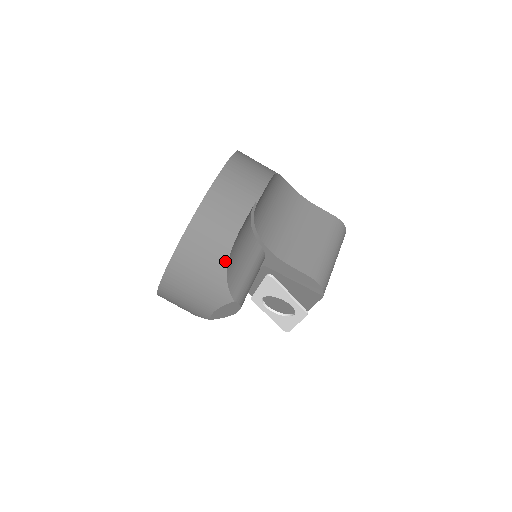
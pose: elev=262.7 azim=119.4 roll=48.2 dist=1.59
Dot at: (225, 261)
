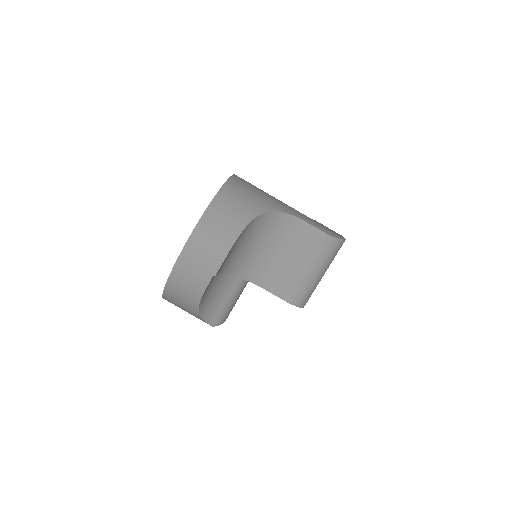
Dot at: (196, 311)
